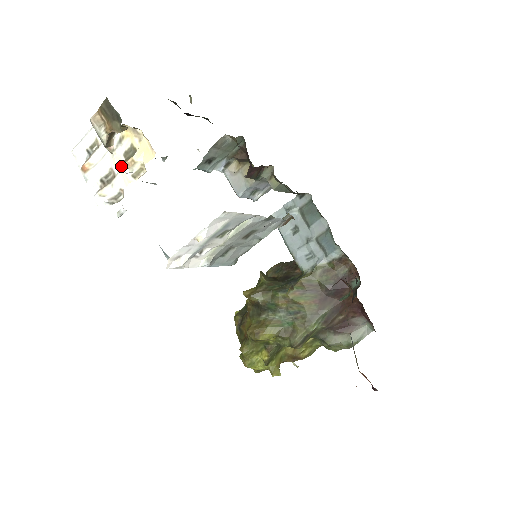
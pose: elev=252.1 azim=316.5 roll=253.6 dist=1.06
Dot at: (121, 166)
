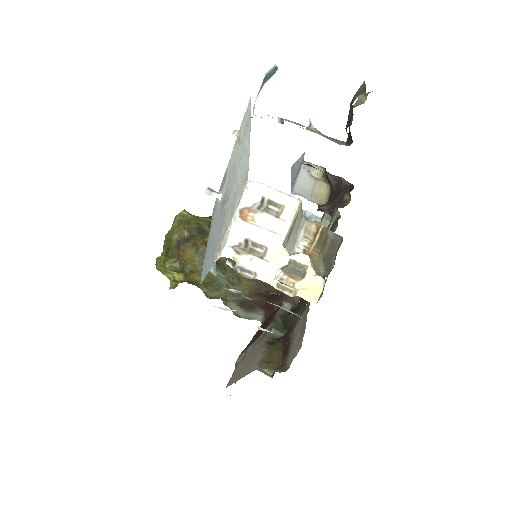
Dot at: (280, 274)
